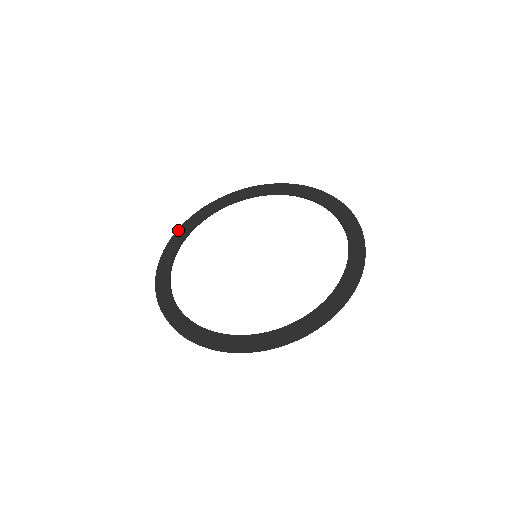
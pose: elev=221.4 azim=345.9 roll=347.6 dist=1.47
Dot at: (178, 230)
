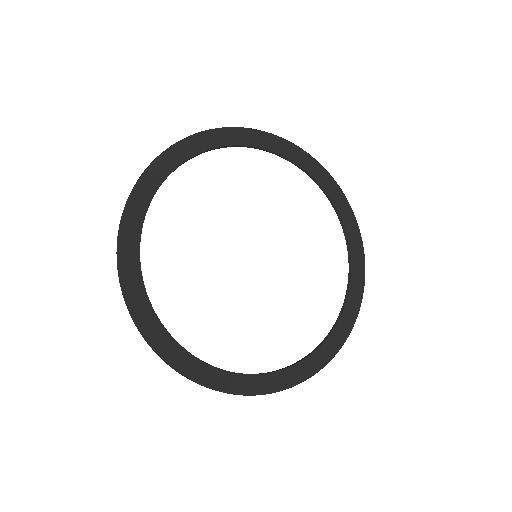
Dot at: (141, 178)
